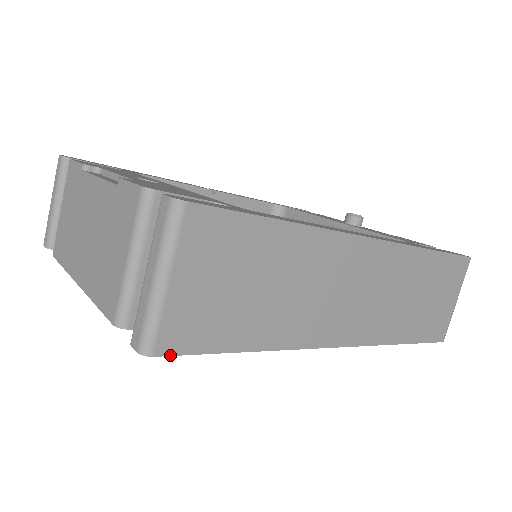
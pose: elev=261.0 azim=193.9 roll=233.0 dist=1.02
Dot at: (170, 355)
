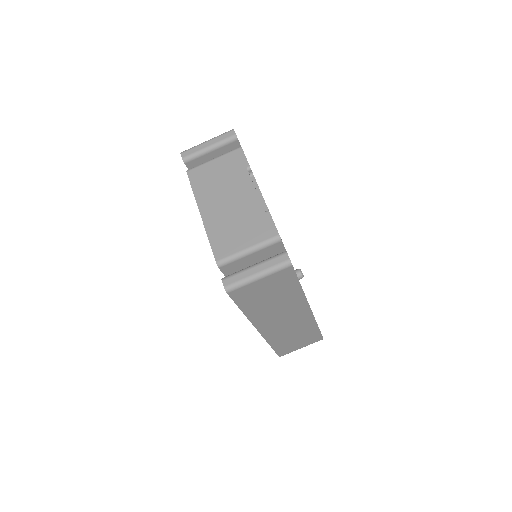
Dot at: (230, 296)
